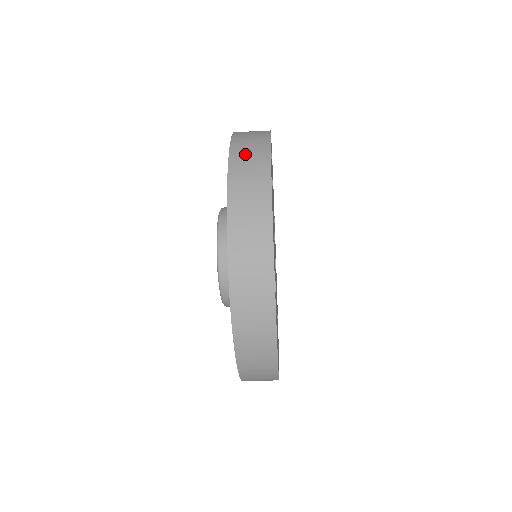
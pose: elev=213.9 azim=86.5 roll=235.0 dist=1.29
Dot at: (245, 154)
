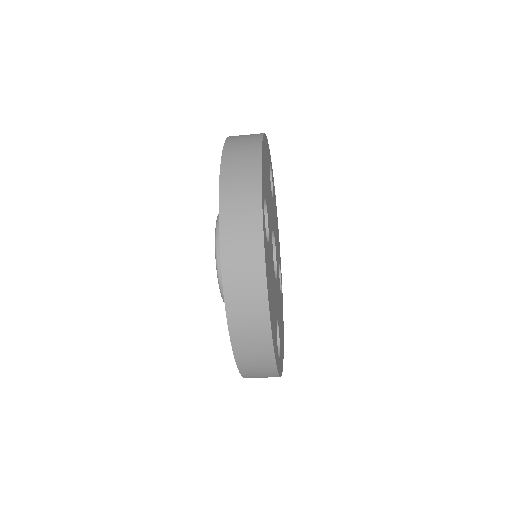
Dot at: occluded
